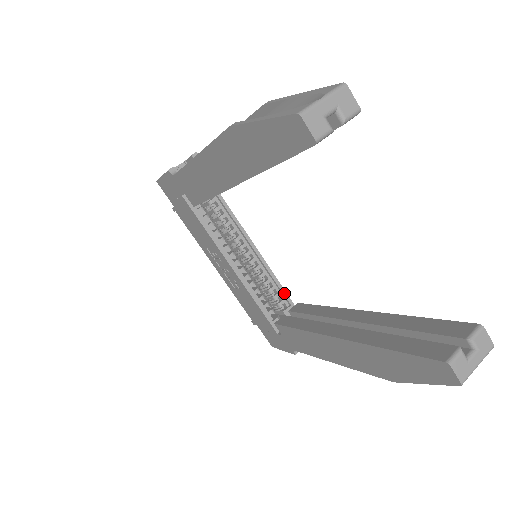
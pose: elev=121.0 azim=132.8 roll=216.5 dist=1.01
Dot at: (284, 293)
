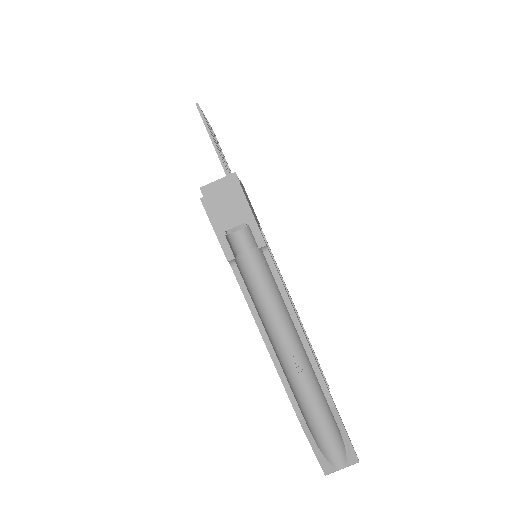
Dot at: occluded
